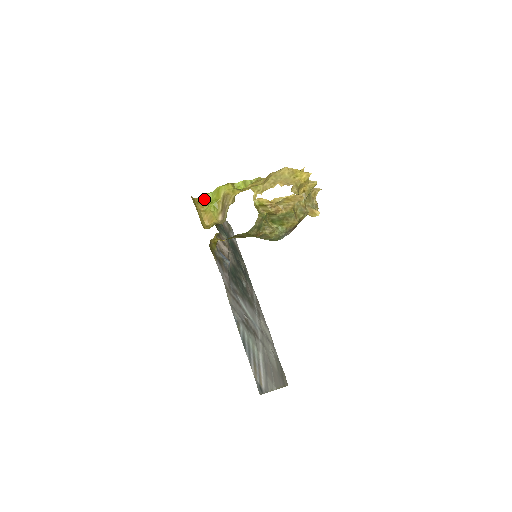
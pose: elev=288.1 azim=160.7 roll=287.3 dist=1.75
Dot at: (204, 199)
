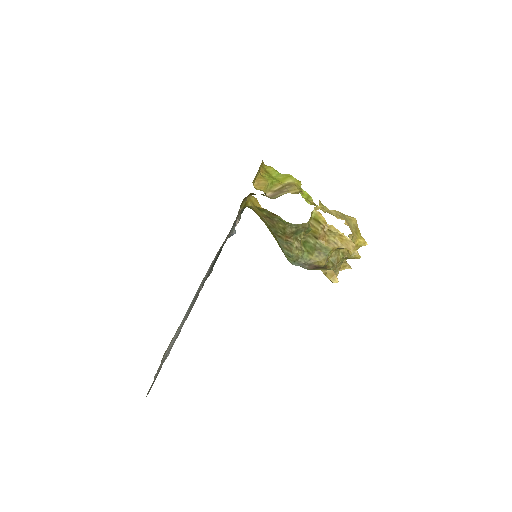
Dot at: (269, 170)
